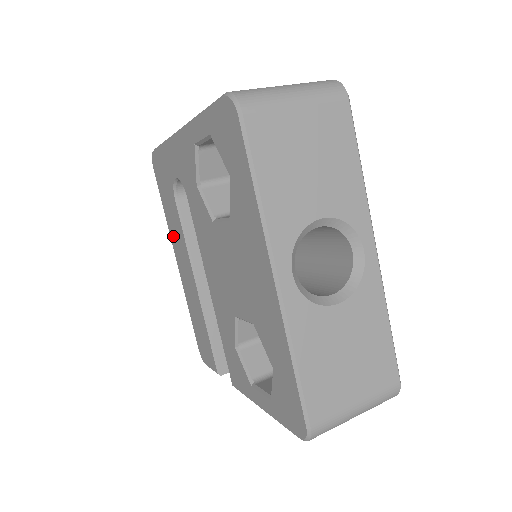
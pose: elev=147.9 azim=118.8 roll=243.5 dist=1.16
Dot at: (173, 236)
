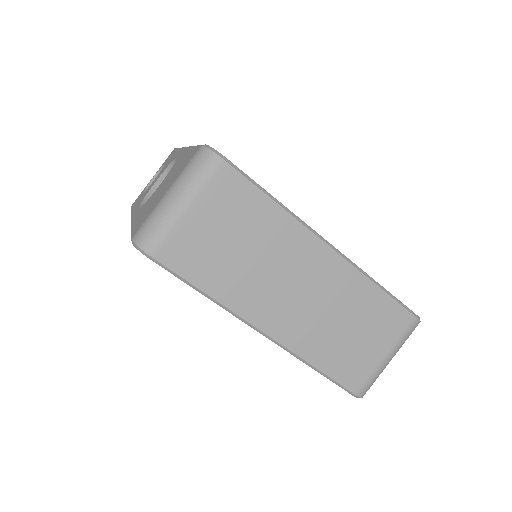
Dot at: occluded
